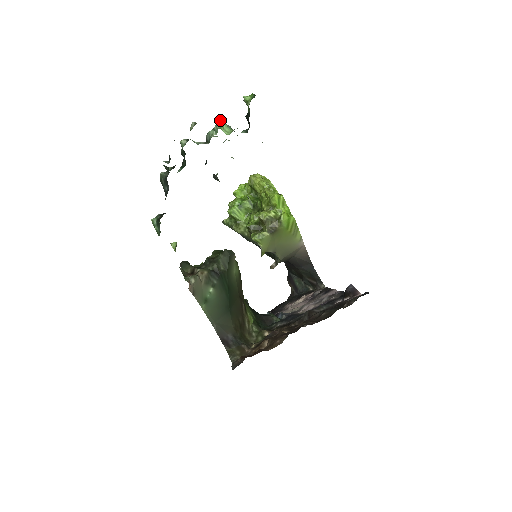
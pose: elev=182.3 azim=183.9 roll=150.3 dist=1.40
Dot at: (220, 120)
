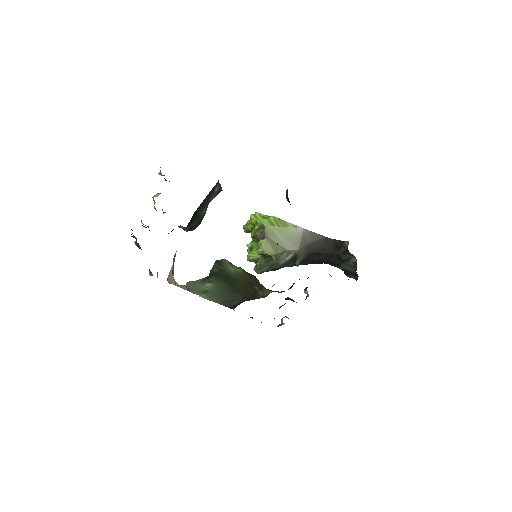
Dot at: (155, 195)
